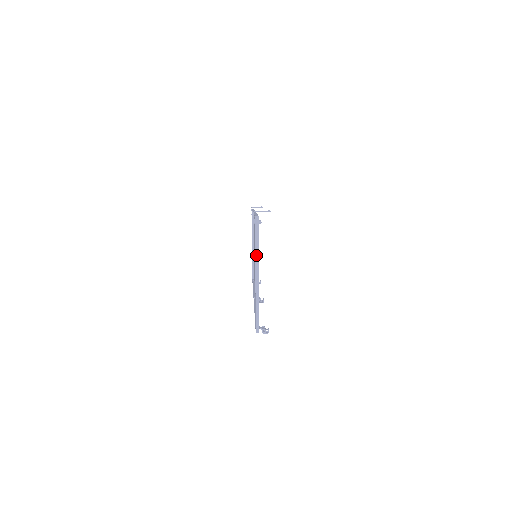
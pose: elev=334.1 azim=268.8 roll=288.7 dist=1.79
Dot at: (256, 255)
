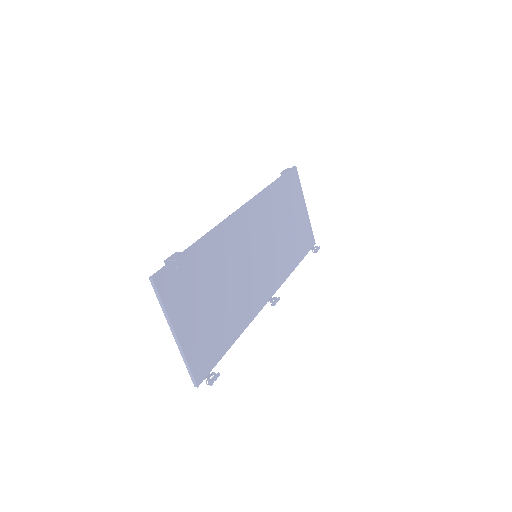
Dot at: (166, 316)
